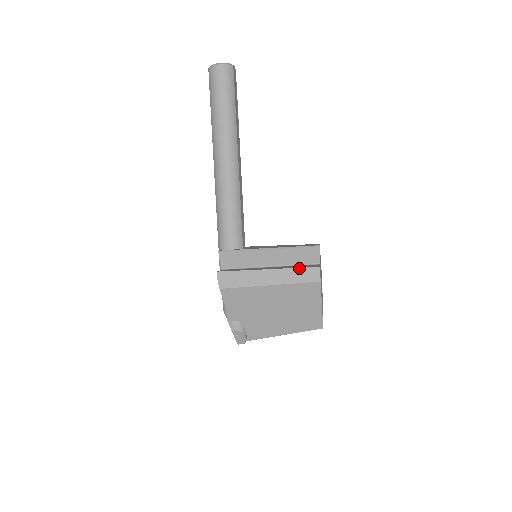
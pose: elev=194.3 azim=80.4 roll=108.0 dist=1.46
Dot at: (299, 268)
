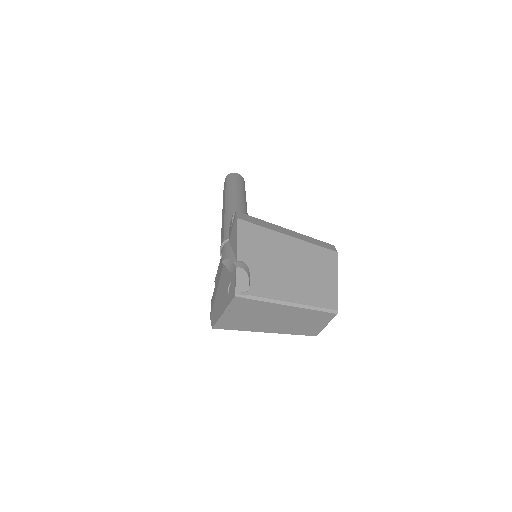
Dot at: (315, 239)
